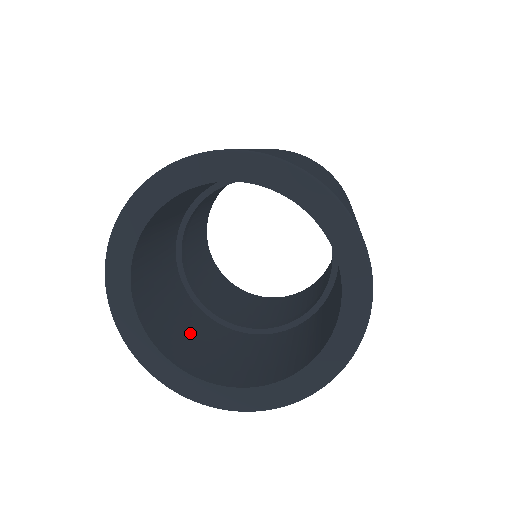
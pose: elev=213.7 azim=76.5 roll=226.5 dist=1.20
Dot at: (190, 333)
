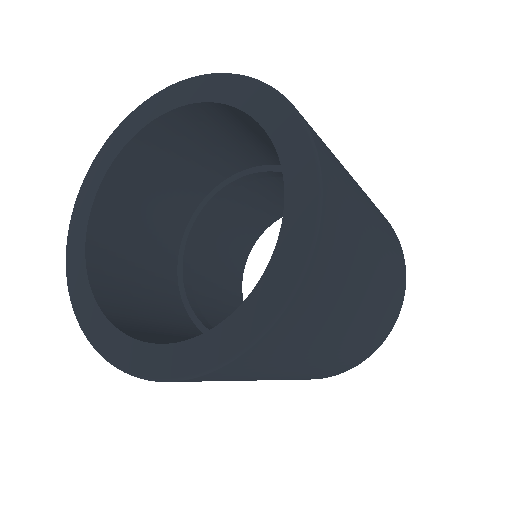
Dot at: (162, 326)
